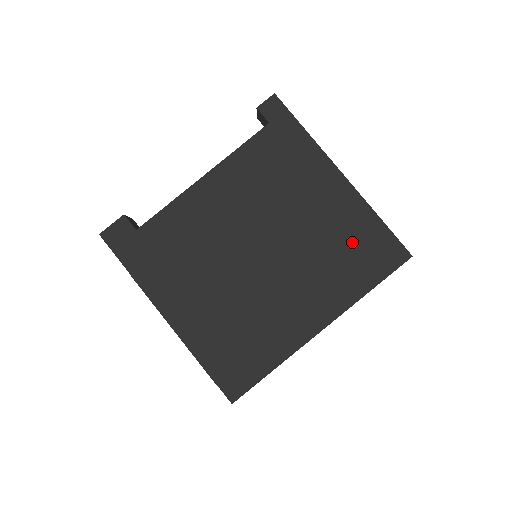
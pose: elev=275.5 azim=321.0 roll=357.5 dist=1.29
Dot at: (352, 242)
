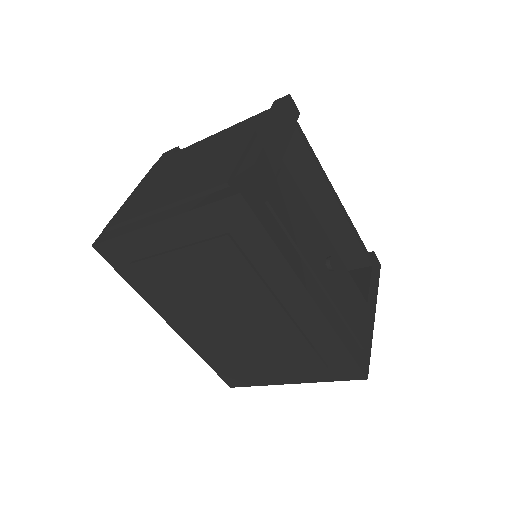
Dot at: (223, 172)
